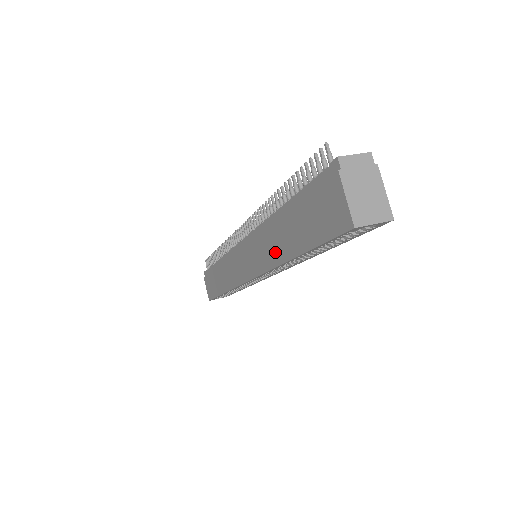
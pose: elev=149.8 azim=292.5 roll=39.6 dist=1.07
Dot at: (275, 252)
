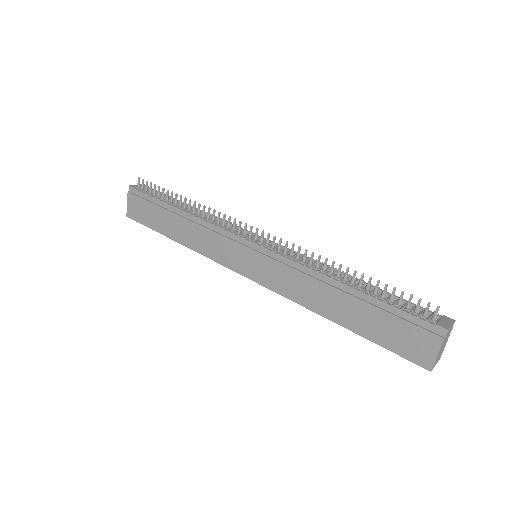
Dot at: (313, 300)
